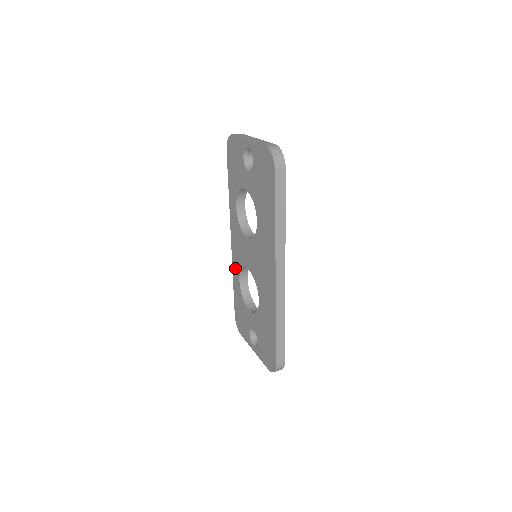
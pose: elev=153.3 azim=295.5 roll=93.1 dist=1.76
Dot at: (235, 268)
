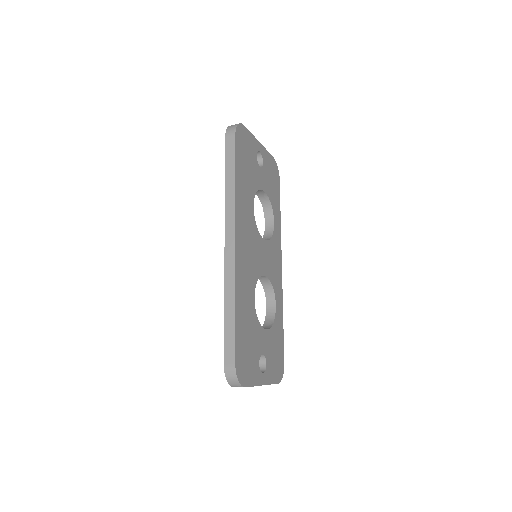
Dot at: occluded
